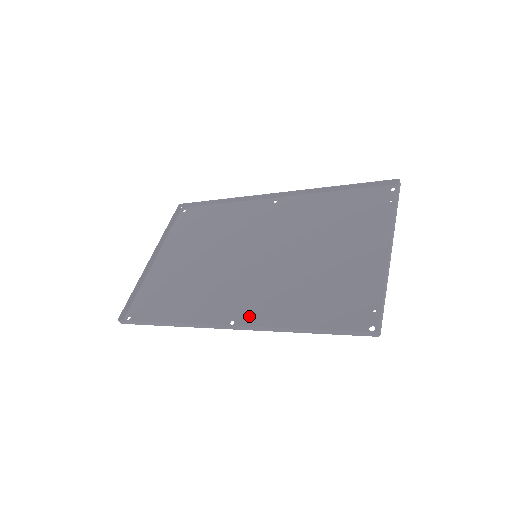
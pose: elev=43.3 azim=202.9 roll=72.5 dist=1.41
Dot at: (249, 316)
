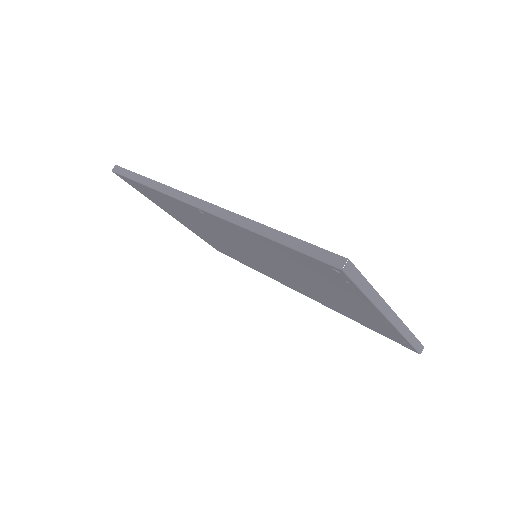
Dot at: (220, 221)
